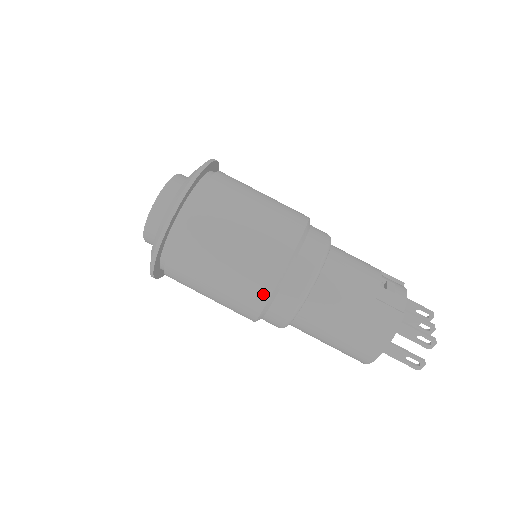
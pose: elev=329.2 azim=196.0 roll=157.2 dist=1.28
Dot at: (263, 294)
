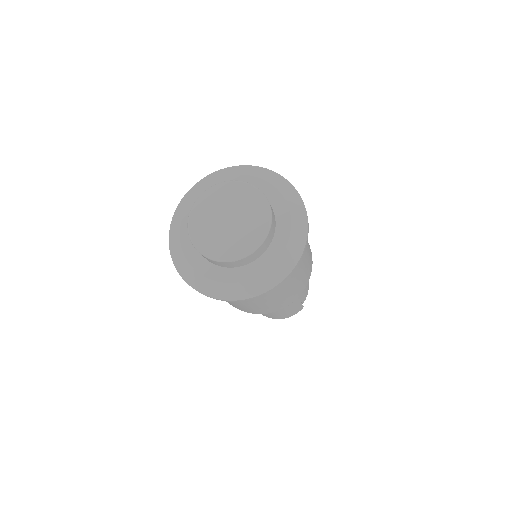
Dot at: (261, 313)
